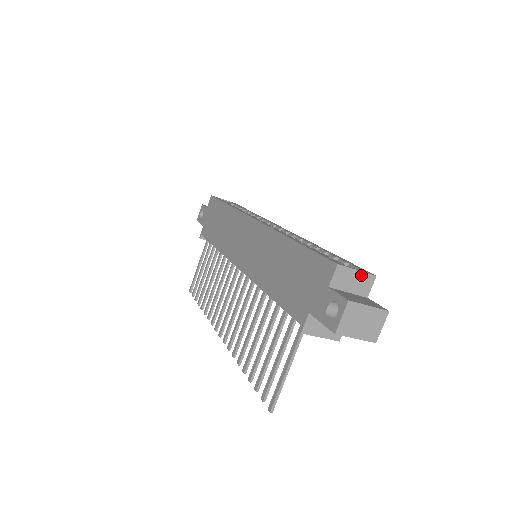
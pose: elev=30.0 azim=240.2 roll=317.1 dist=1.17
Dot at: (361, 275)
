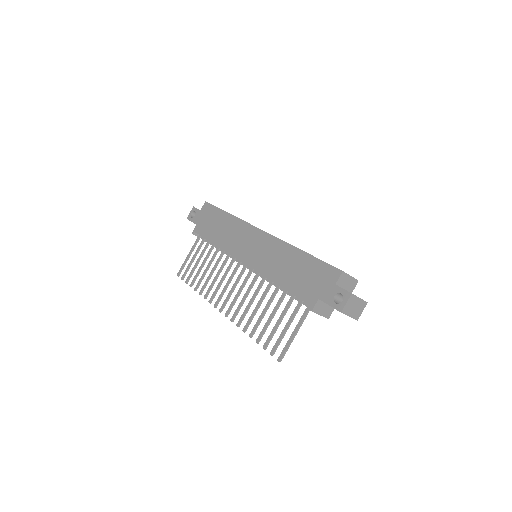
Dot at: (352, 279)
